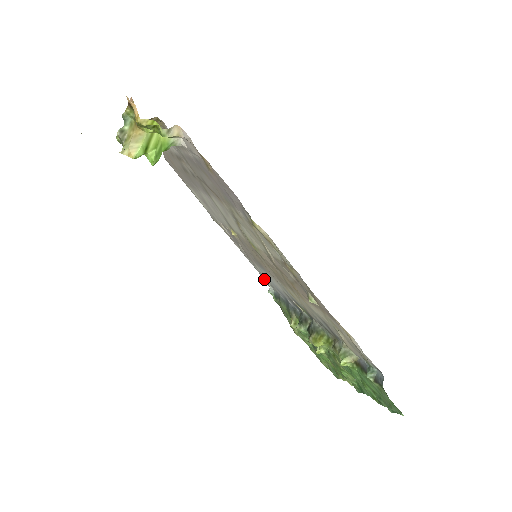
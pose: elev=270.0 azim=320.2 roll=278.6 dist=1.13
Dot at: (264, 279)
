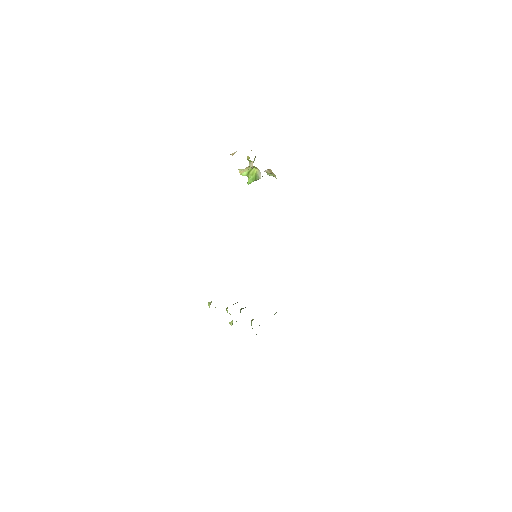
Dot at: occluded
